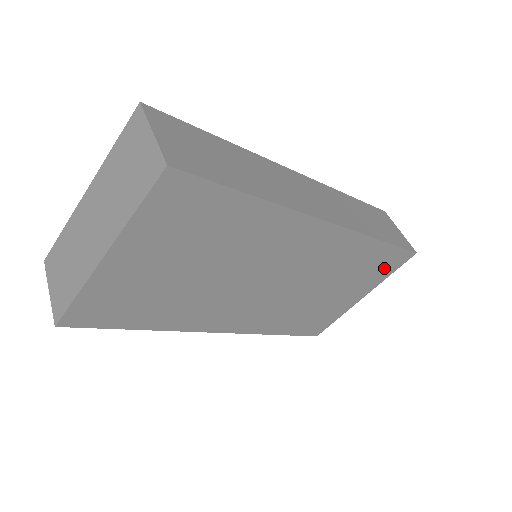
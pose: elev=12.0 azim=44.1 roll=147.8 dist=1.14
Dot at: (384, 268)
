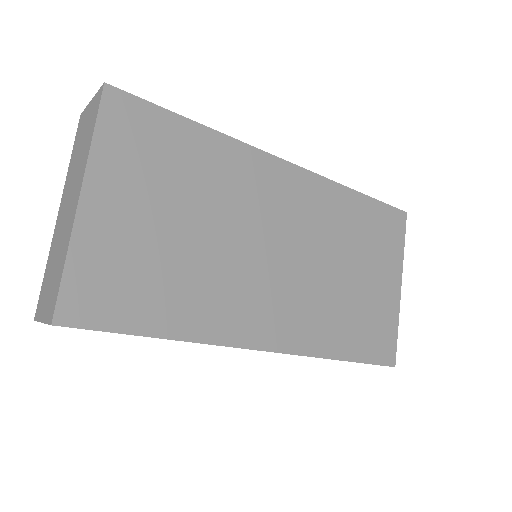
Dot at: (389, 236)
